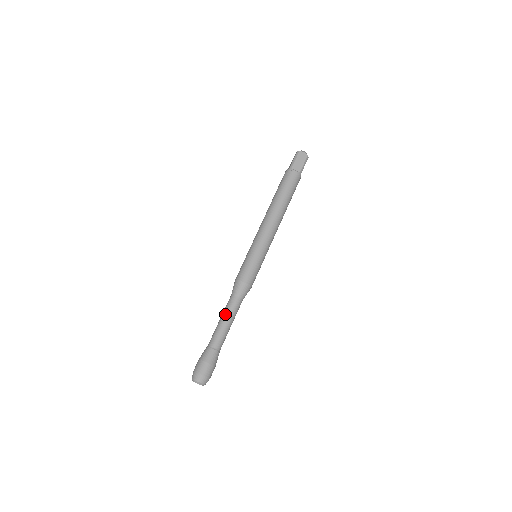
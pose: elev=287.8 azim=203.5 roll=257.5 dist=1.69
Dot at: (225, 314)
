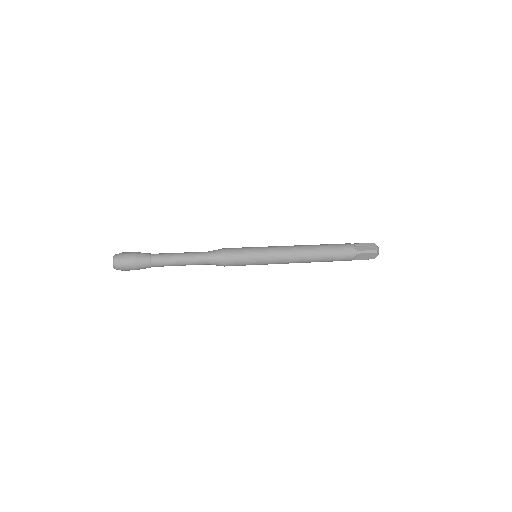
Dot at: (187, 252)
